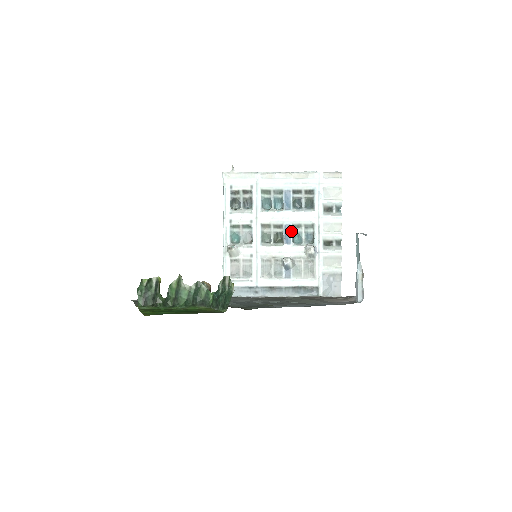
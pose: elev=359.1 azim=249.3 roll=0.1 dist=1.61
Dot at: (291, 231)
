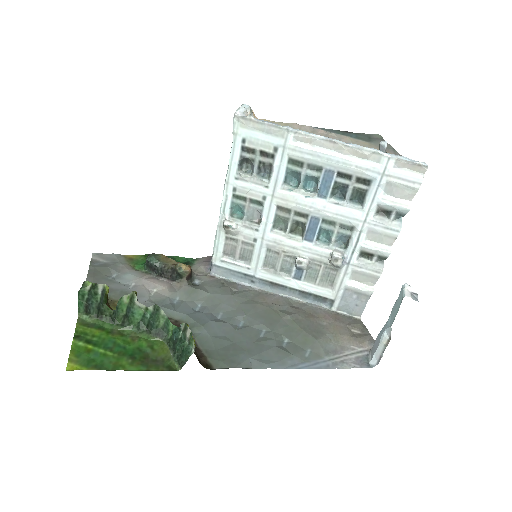
Dot at: (318, 226)
